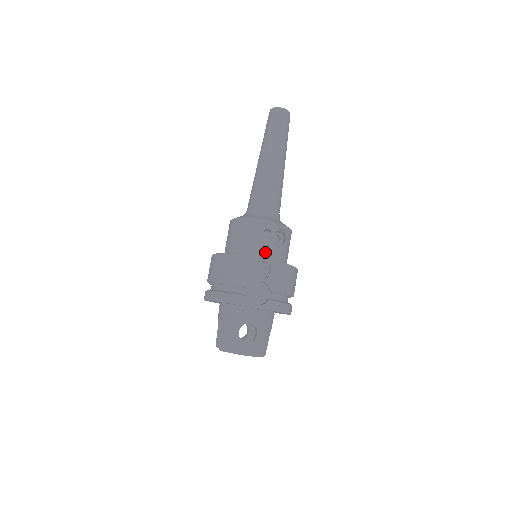
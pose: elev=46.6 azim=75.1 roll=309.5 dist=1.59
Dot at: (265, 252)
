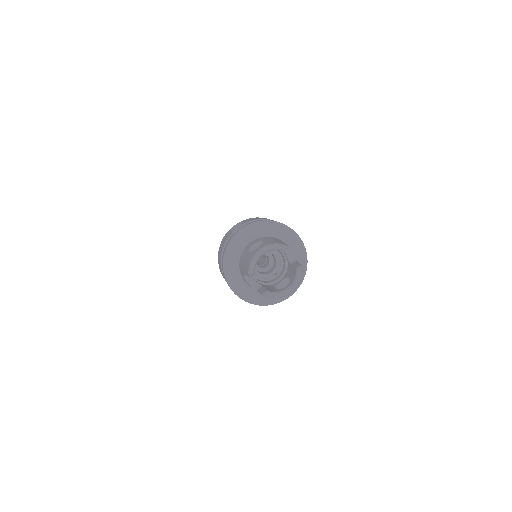
Dot at: occluded
